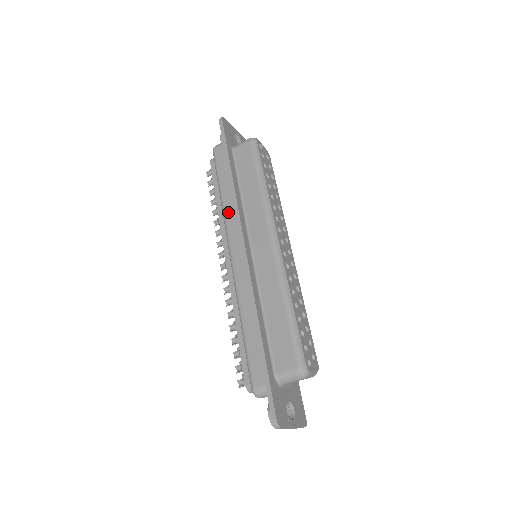
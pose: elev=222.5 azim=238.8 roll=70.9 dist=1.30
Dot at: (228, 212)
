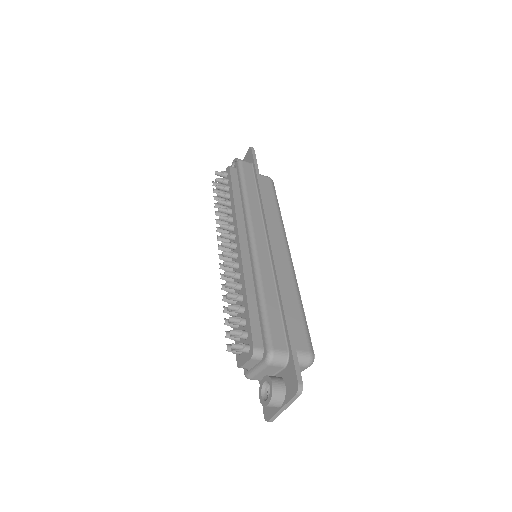
Dot at: (253, 207)
